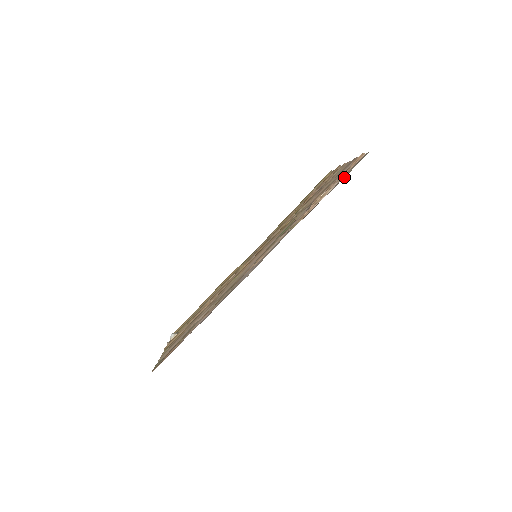
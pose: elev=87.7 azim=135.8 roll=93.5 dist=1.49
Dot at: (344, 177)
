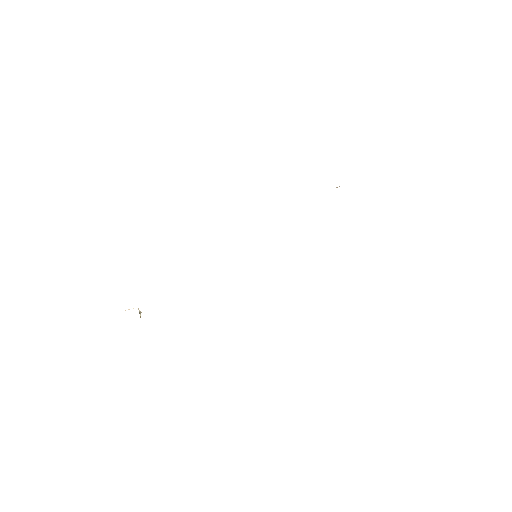
Dot at: occluded
